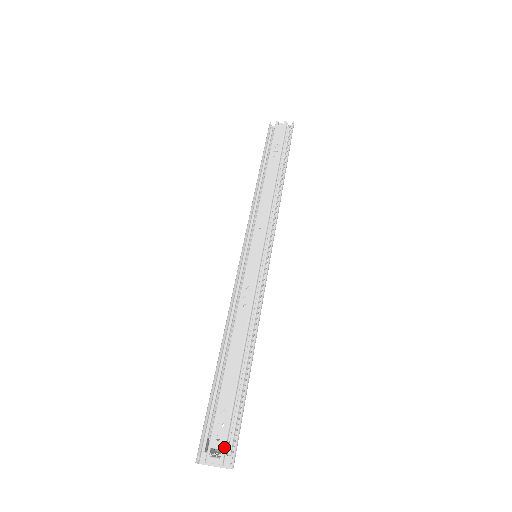
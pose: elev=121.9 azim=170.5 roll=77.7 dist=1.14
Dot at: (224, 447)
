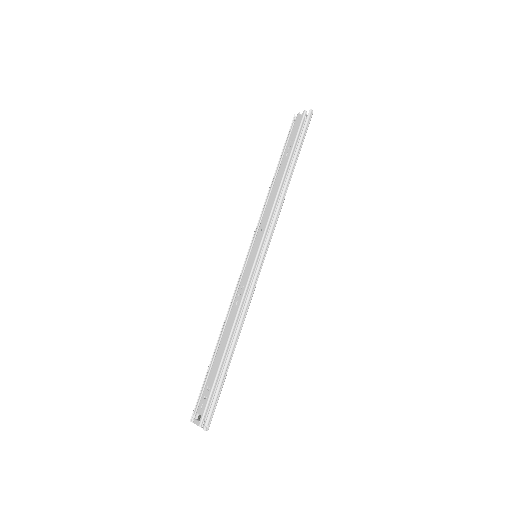
Dot at: (203, 414)
